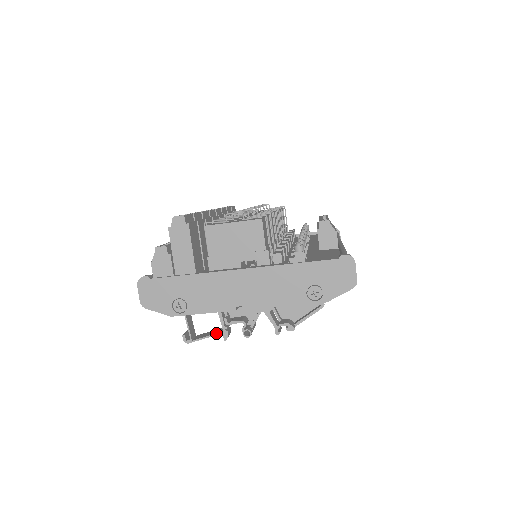
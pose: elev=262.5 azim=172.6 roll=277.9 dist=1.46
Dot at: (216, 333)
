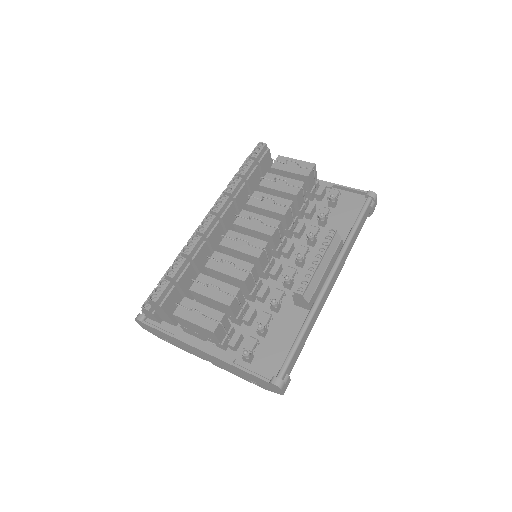
Dot at: occluded
